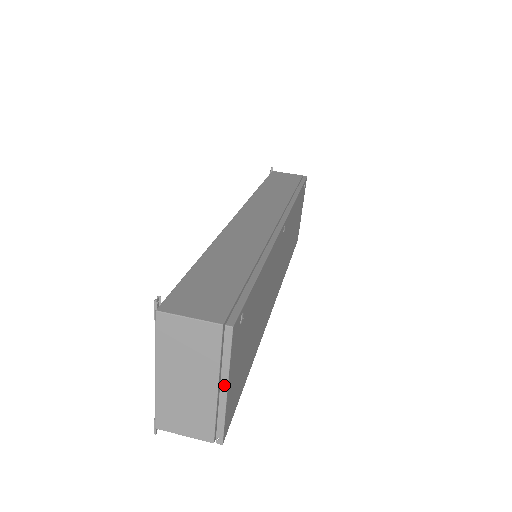
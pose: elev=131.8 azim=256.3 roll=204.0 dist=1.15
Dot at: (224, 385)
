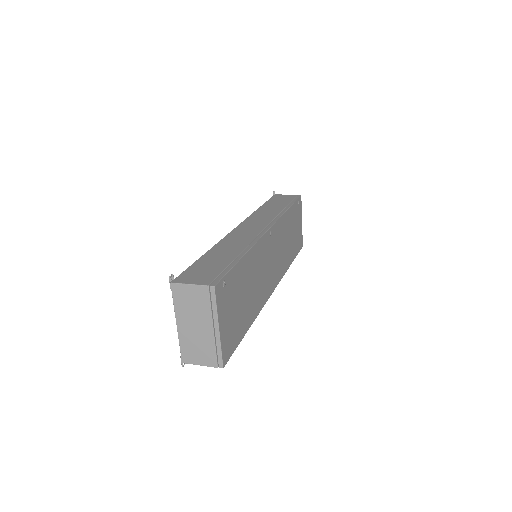
Dot at: (216, 326)
